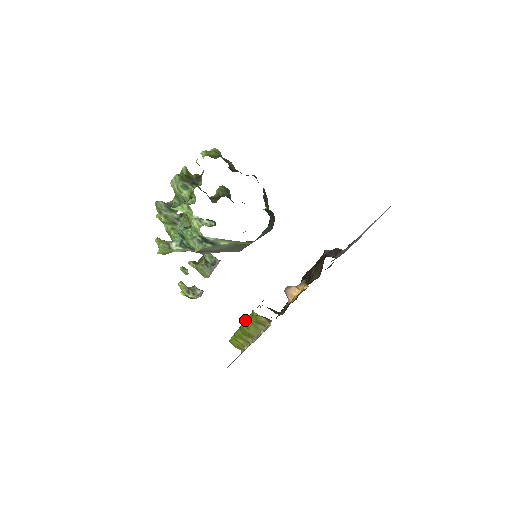
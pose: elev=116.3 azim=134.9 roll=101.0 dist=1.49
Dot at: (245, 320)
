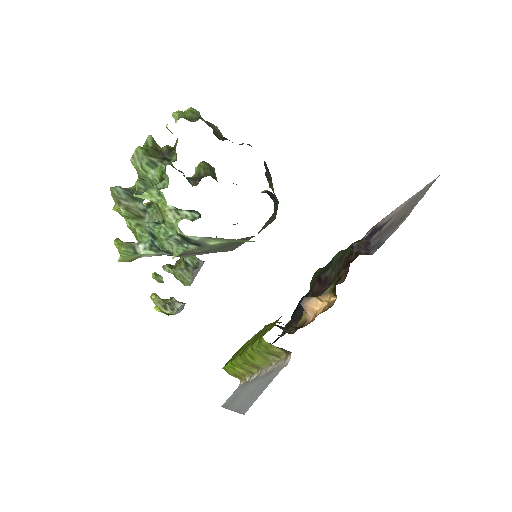
Dot at: (249, 348)
